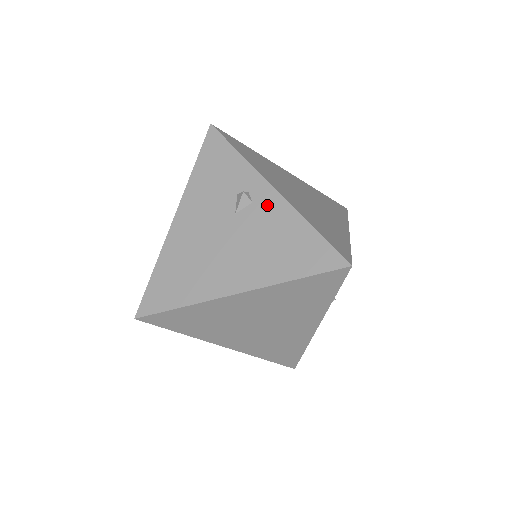
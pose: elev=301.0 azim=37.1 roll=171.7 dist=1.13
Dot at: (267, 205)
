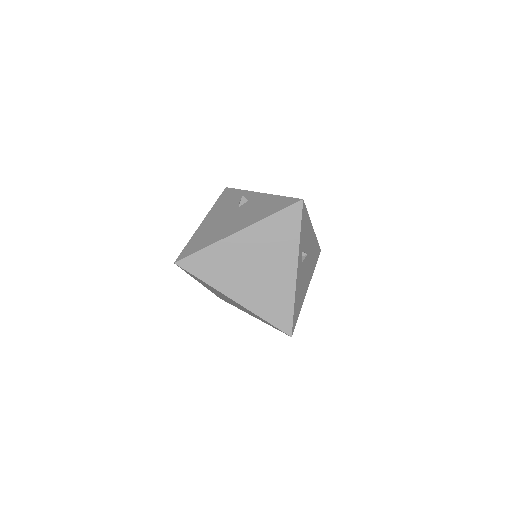
Dot at: (256, 199)
